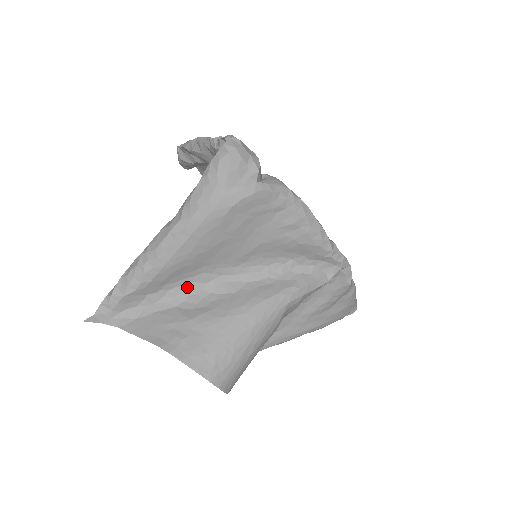
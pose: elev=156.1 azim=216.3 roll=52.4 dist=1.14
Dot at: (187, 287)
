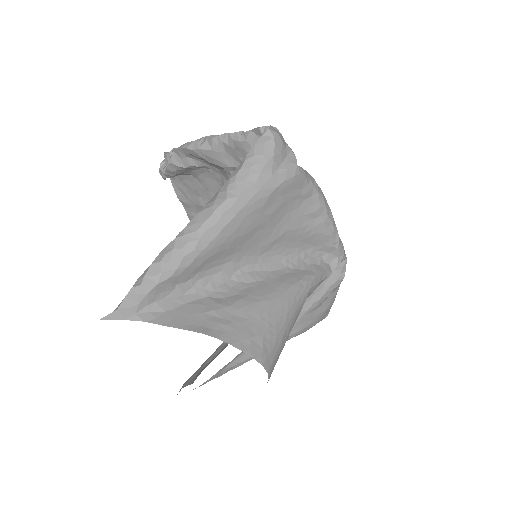
Dot at: (216, 276)
